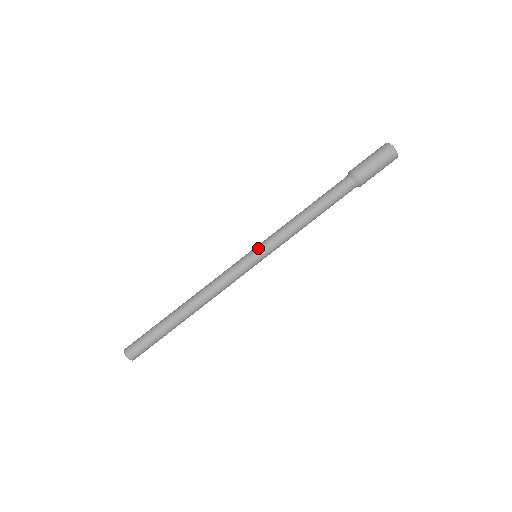
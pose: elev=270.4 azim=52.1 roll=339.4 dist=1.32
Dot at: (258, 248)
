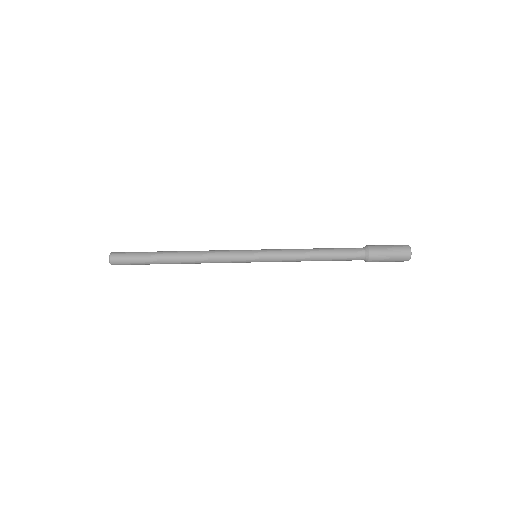
Dot at: occluded
